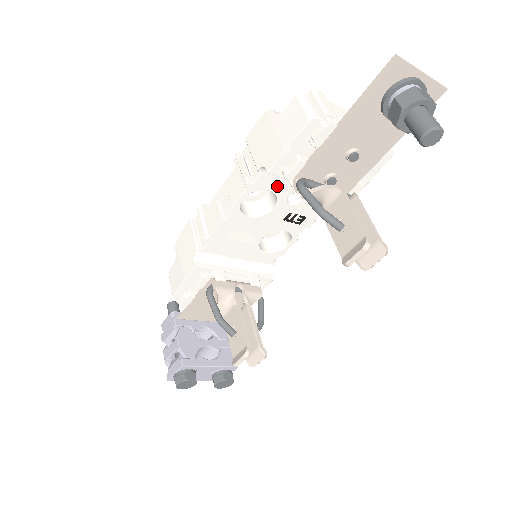
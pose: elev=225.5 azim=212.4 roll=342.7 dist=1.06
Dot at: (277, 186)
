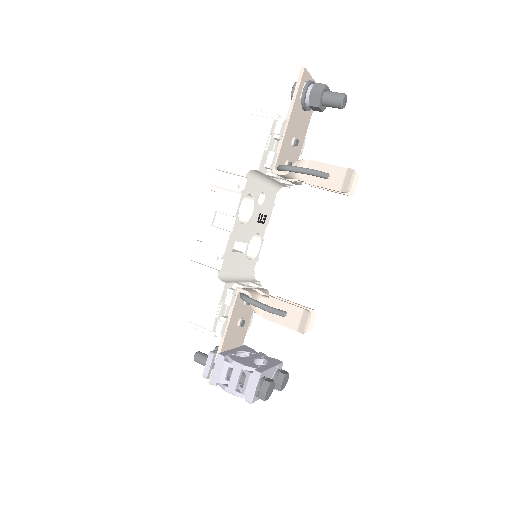
Dot at: (254, 189)
